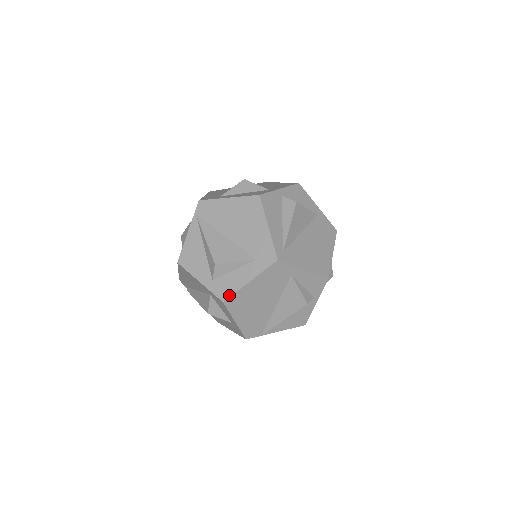
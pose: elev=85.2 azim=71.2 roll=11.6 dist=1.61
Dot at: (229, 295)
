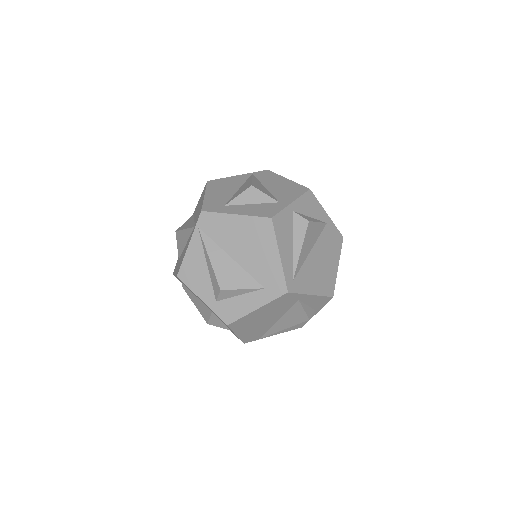
Dot at: (234, 319)
